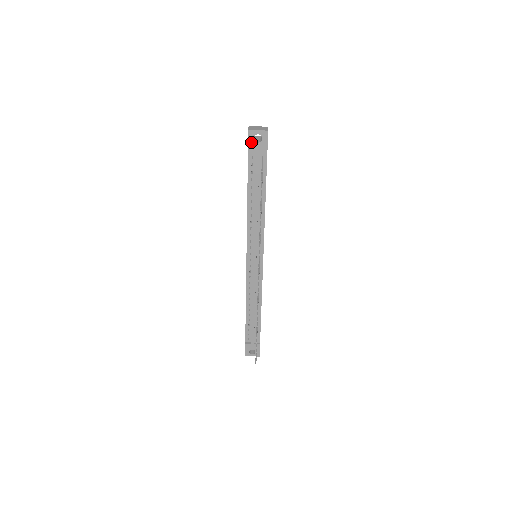
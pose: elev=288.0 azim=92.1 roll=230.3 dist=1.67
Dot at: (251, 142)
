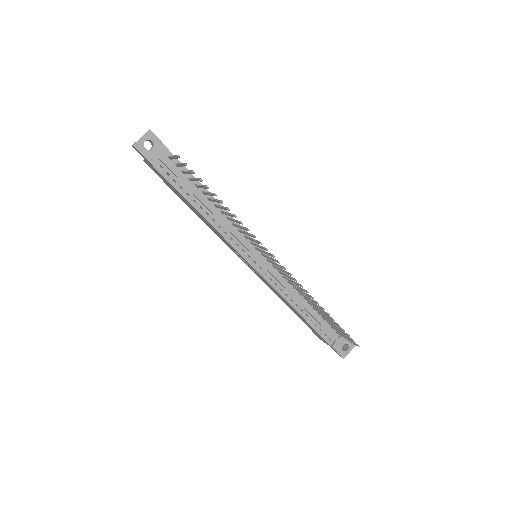
Dot at: (146, 154)
